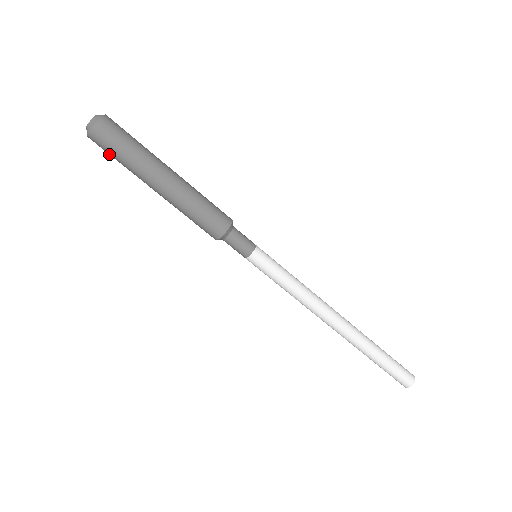
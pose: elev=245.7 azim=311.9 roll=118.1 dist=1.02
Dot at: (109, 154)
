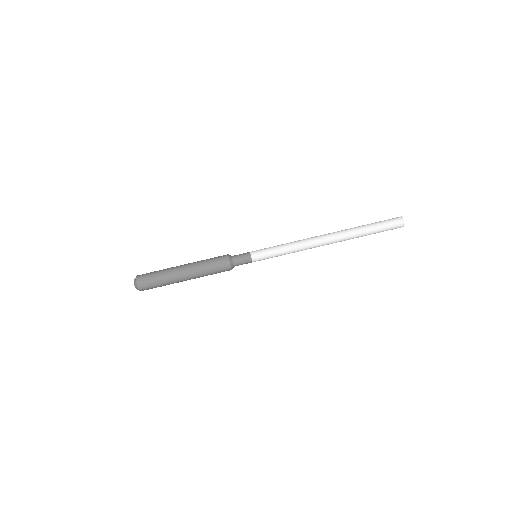
Dot at: occluded
